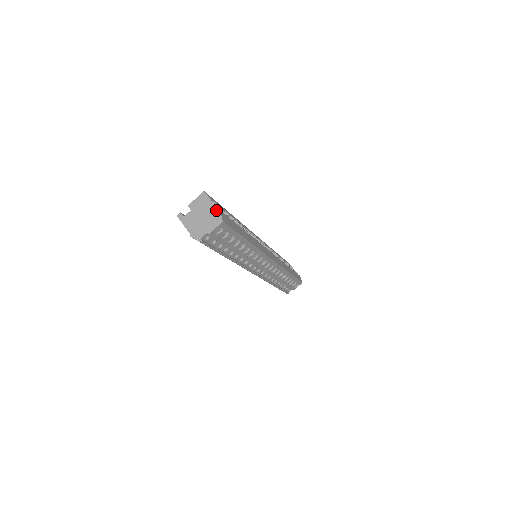
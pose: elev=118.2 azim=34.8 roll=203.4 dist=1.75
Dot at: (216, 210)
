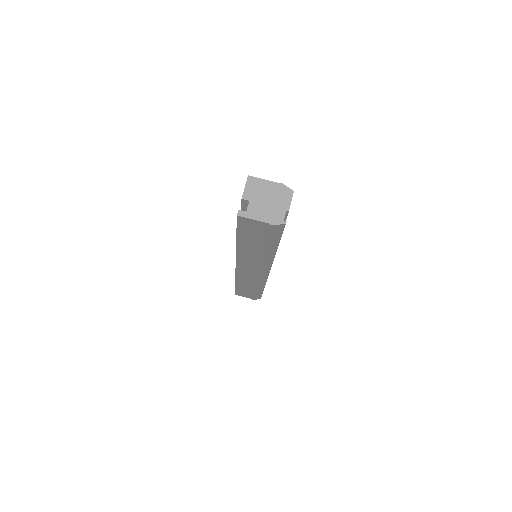
Dot at: (277, 185)
